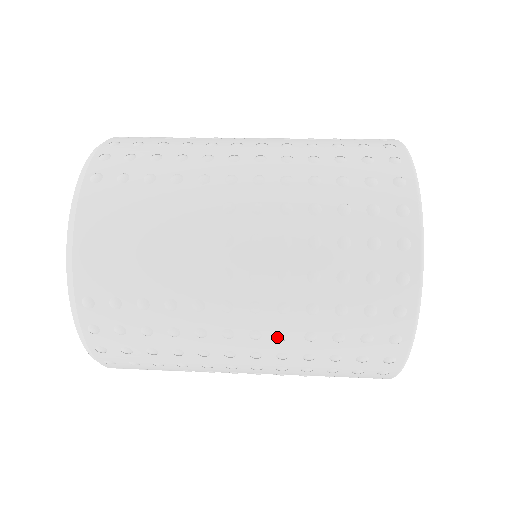
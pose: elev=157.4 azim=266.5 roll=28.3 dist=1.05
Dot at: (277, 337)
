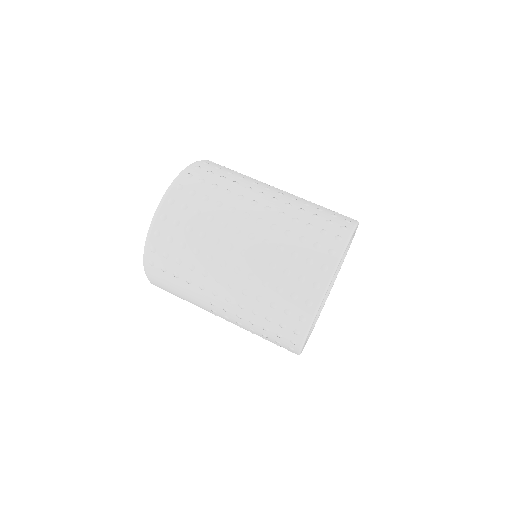
Dot at: occluded
